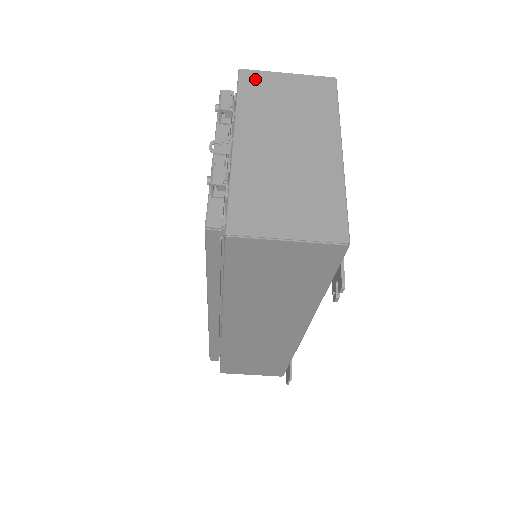
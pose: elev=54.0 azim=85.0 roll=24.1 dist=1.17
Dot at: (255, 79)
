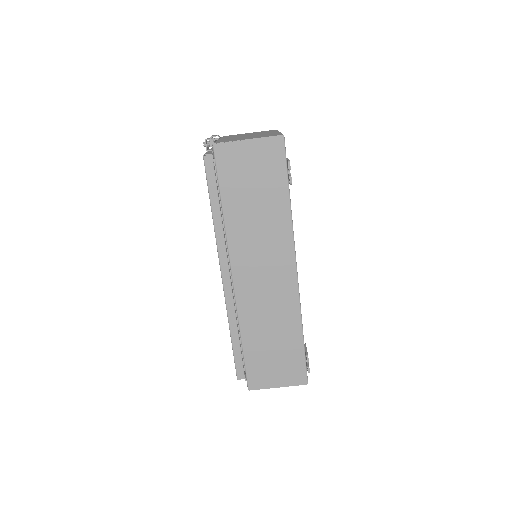
Dot at: (231, 135)
